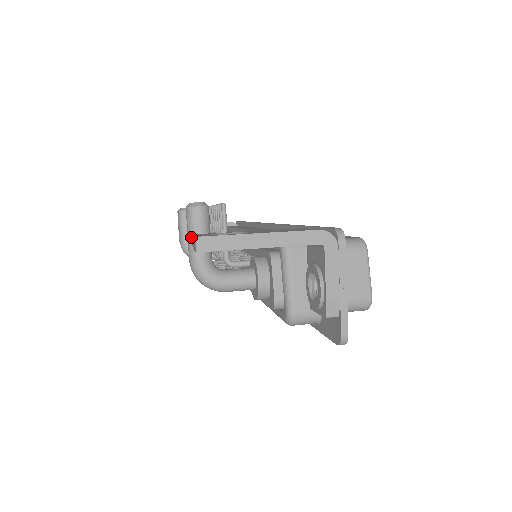
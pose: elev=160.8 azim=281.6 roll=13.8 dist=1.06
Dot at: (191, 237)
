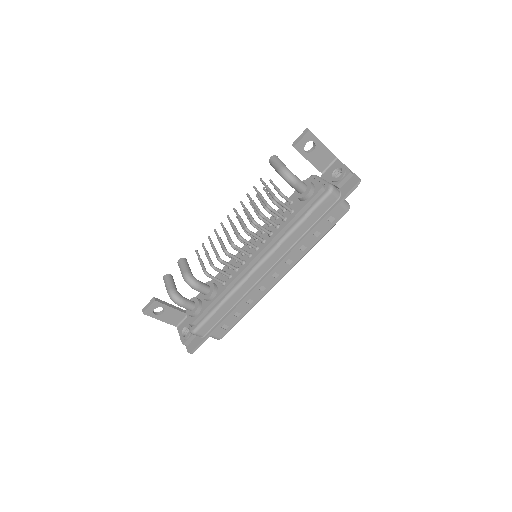
Dot at: (279, 161)
